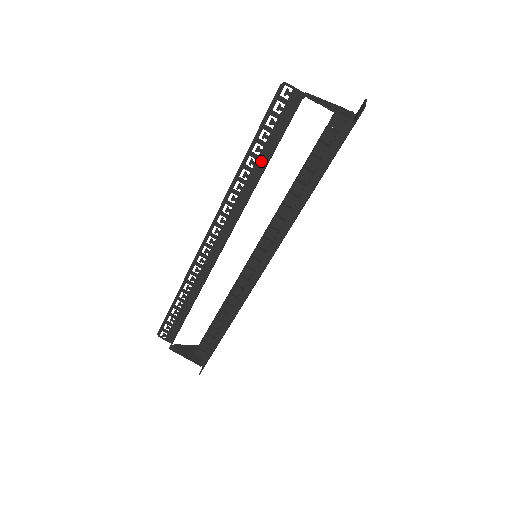
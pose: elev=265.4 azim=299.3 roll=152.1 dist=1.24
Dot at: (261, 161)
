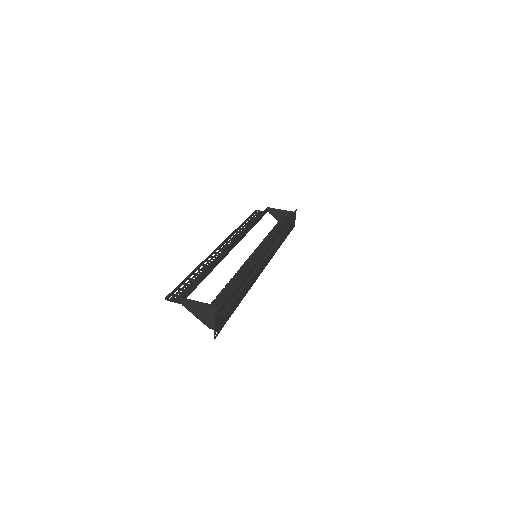
Dot at: occluded
